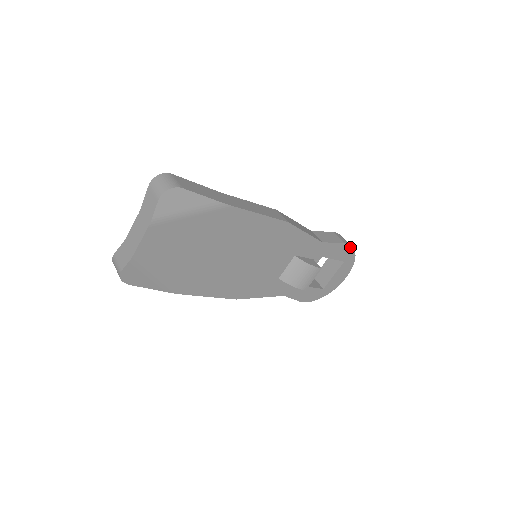
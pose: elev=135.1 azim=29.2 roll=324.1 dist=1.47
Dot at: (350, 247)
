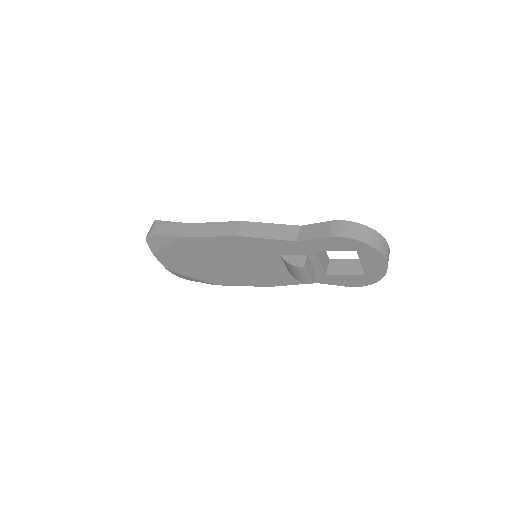
Dot at: (344, 238)
